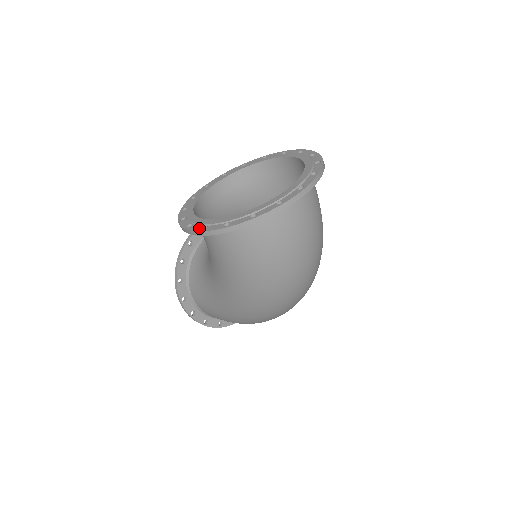
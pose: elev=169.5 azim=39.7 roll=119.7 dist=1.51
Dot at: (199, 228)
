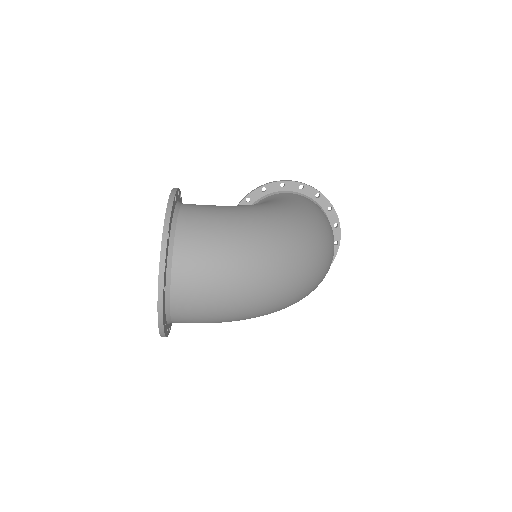
Dot at: (297, 185)
